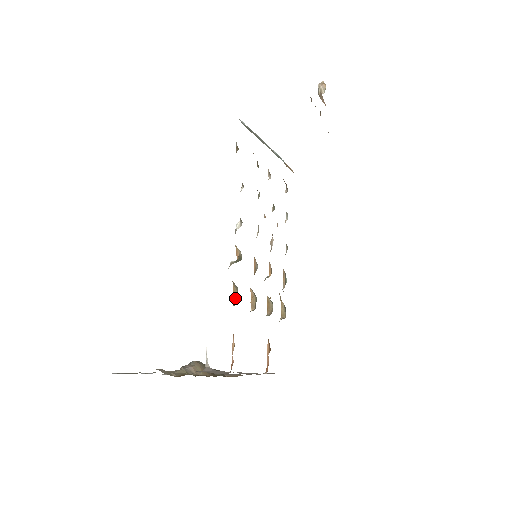
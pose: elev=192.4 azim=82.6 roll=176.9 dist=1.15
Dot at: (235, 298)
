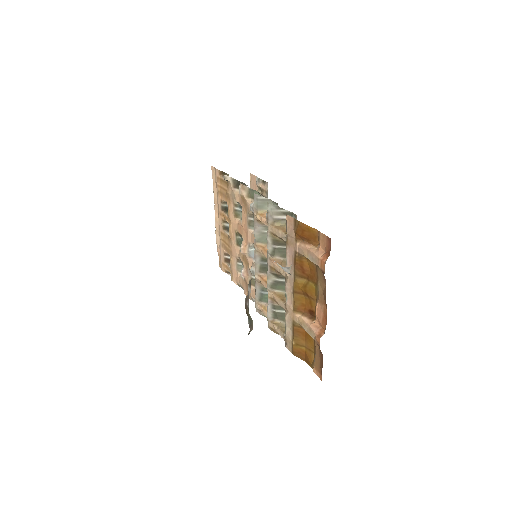
Dot at: occluded
